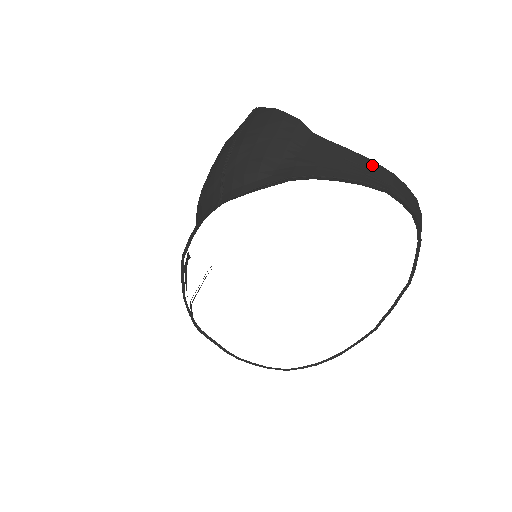
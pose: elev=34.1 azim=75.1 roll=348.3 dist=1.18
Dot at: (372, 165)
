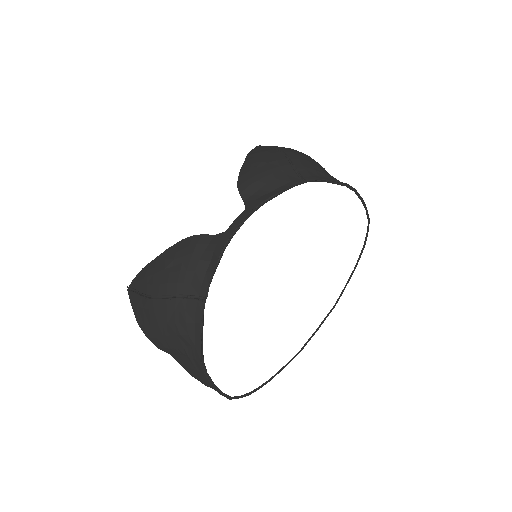
Dot at: occluded
